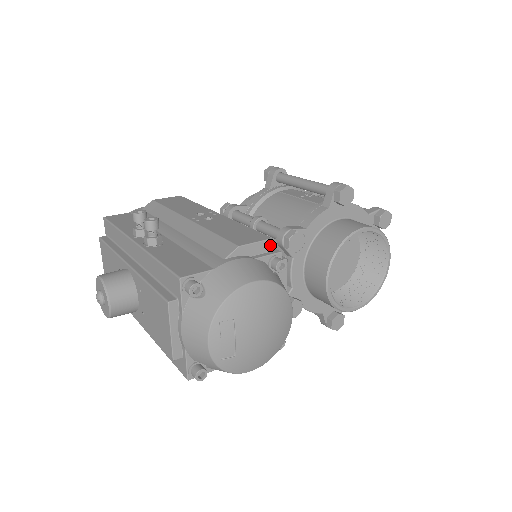
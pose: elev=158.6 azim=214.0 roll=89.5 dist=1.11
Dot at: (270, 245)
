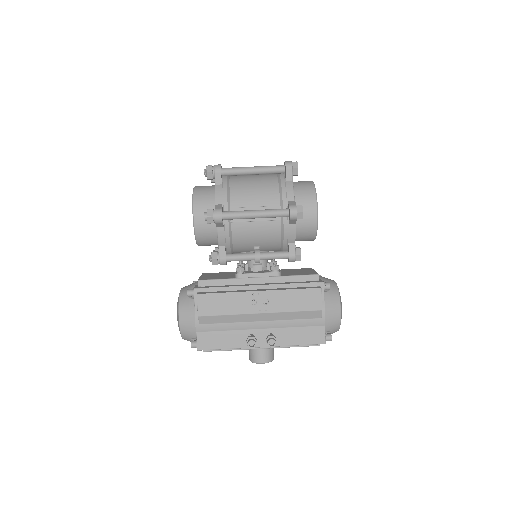
Dot at: (321, 289)
